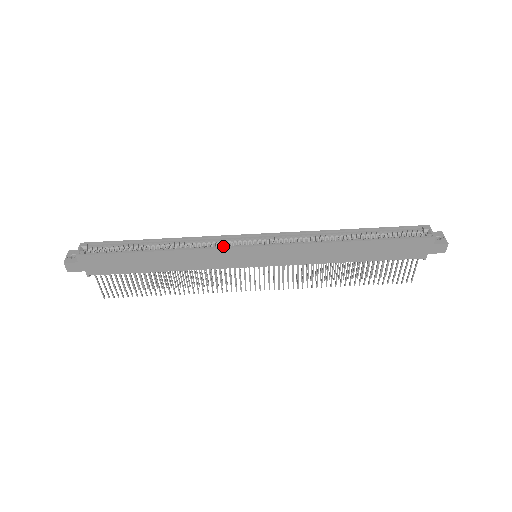
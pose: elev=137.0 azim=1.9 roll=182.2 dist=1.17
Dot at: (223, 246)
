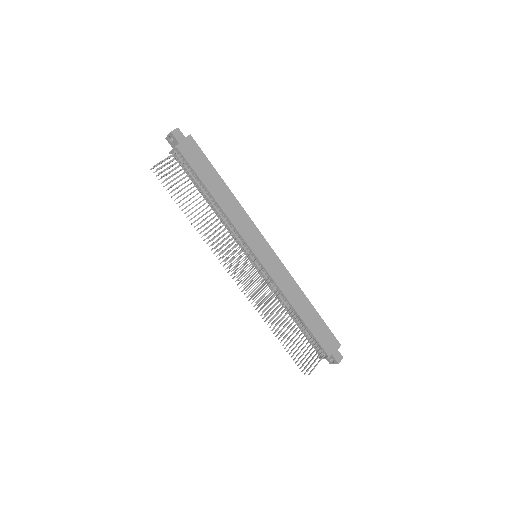
Dot at: (253, 228)
